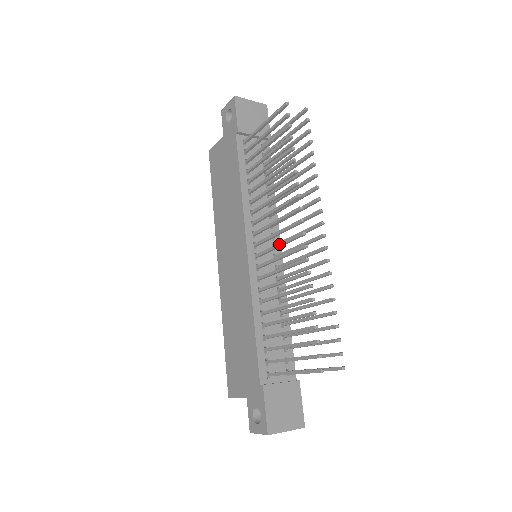
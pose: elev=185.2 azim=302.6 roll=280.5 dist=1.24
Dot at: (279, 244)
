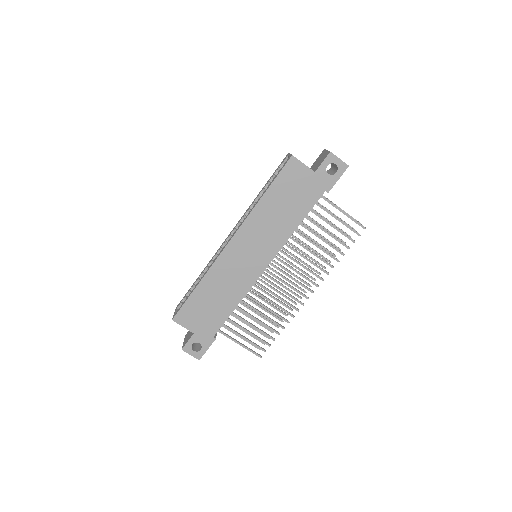
Dot at: (289, 285)
